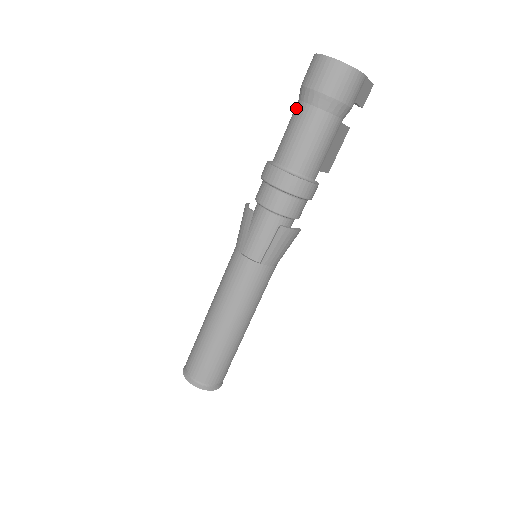
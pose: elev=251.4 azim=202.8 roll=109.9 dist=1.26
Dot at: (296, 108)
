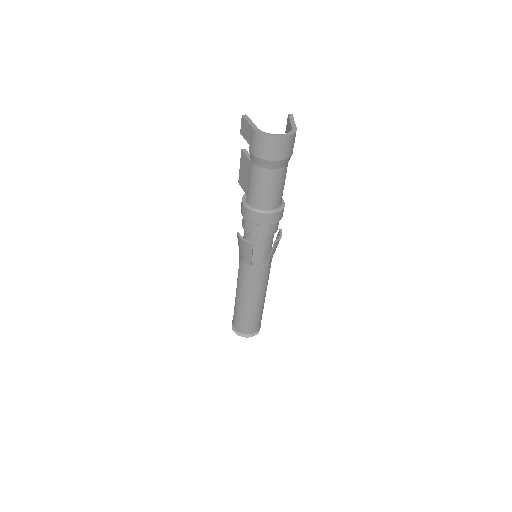
Dot at: (255, 170)
